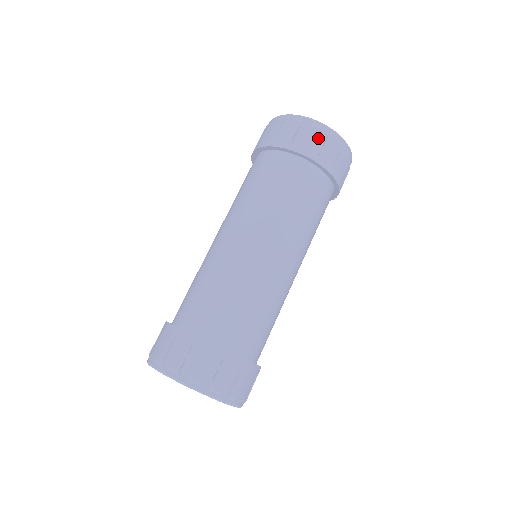
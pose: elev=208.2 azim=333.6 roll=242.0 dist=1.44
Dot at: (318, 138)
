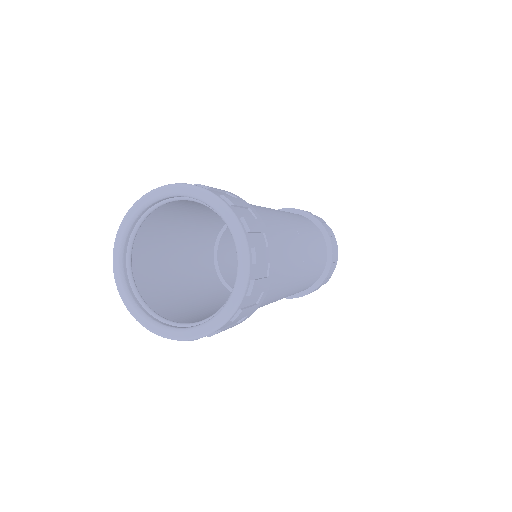
Dot at: (333, 238)
